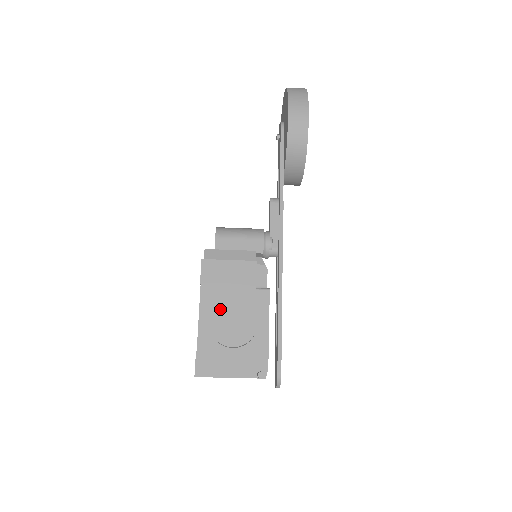
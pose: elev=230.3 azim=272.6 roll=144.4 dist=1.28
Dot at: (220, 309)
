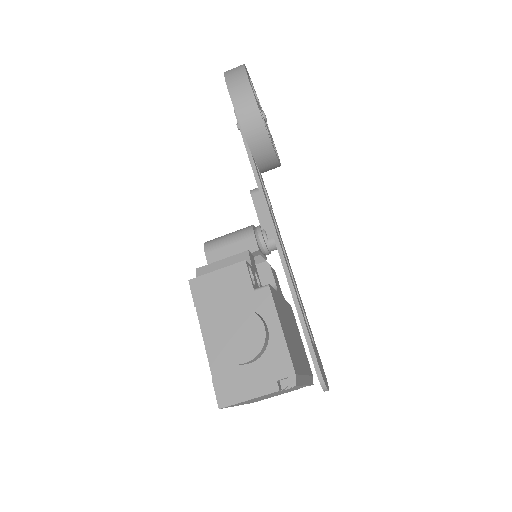
Dot at: (220, 326)
